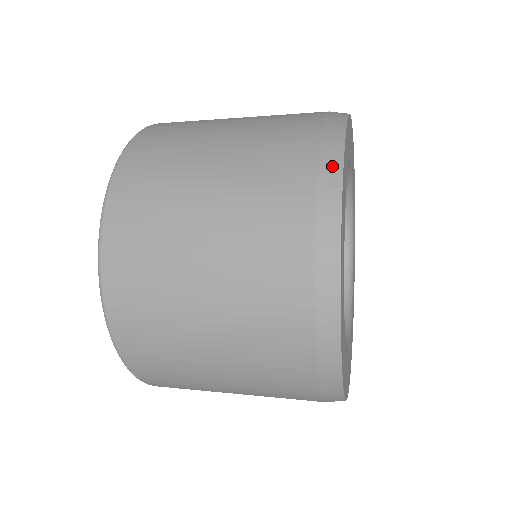
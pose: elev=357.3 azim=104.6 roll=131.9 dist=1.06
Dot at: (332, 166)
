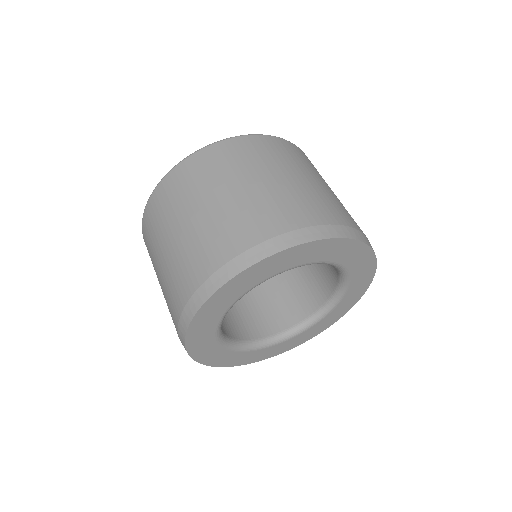
Dot at: occluded
